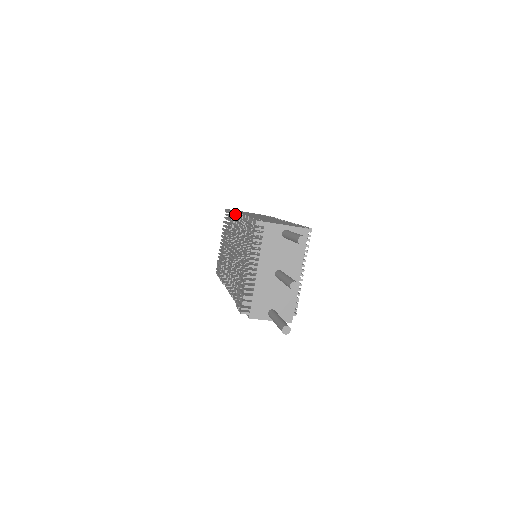
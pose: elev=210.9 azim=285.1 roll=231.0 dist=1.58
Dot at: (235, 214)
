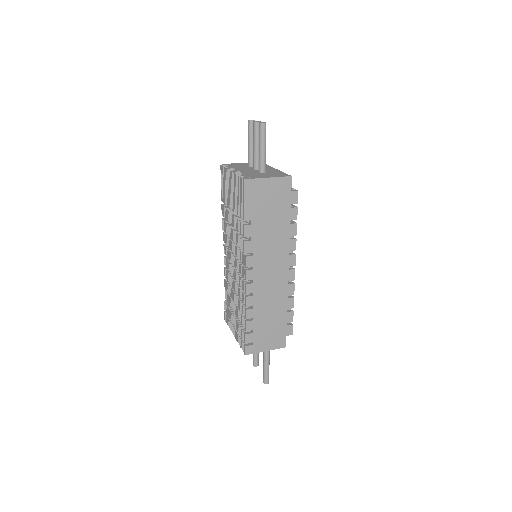
Dot at: (245, 253)
